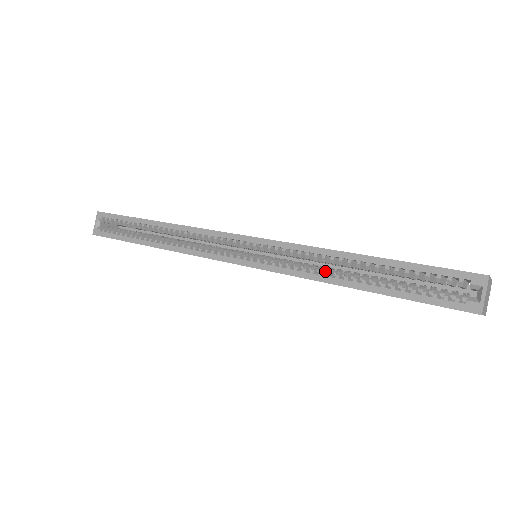
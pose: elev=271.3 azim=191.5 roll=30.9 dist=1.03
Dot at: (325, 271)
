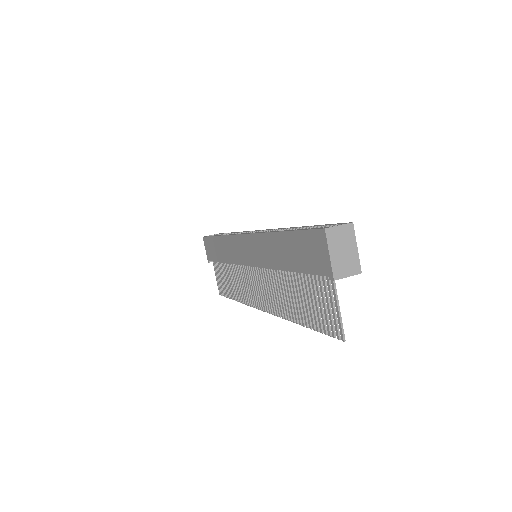
Dot at: occluded
